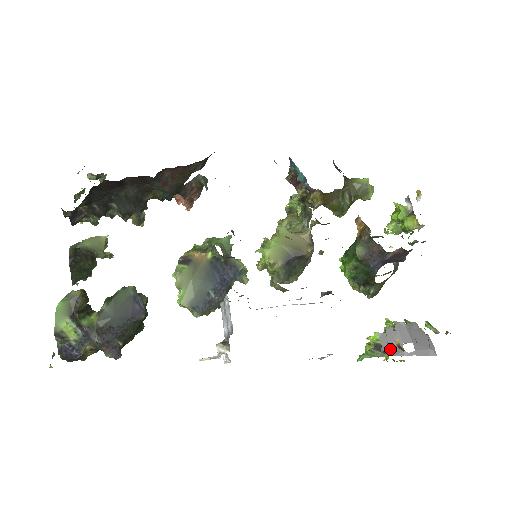
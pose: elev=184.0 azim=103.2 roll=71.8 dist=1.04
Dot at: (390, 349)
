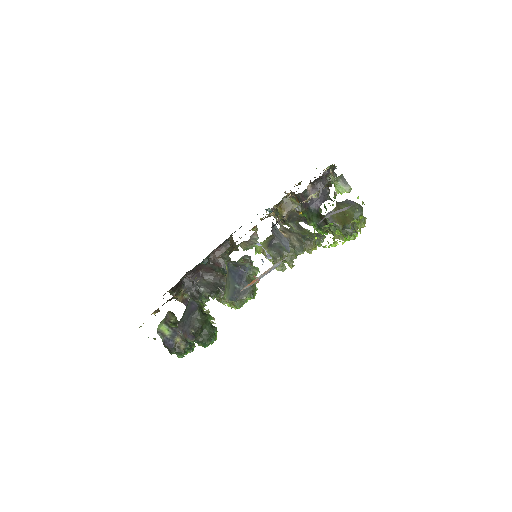
Dot at: occluded
